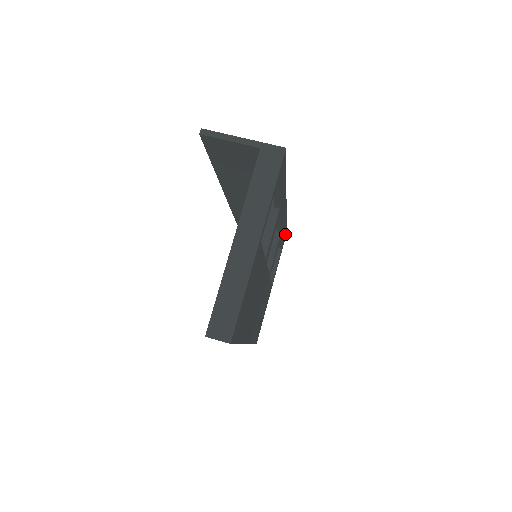
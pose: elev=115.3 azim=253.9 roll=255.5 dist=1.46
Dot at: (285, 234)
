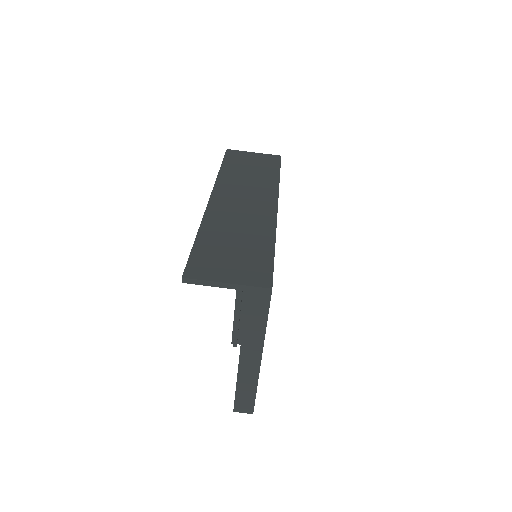
Dot at: occluded
